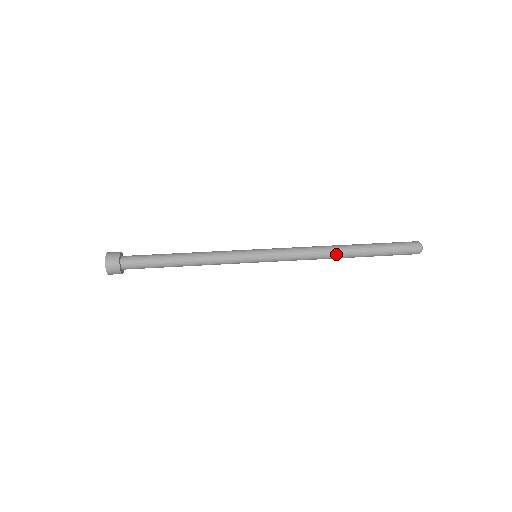
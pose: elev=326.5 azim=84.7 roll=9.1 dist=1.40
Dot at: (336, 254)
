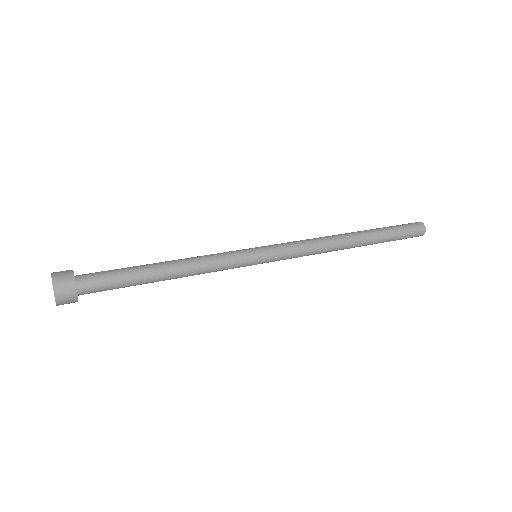
Dot at: (346, 245)
